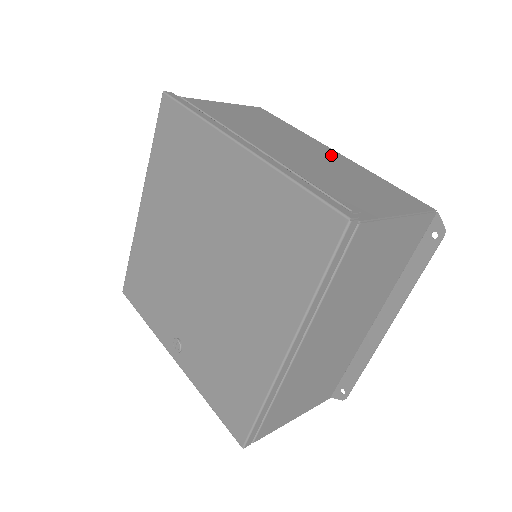
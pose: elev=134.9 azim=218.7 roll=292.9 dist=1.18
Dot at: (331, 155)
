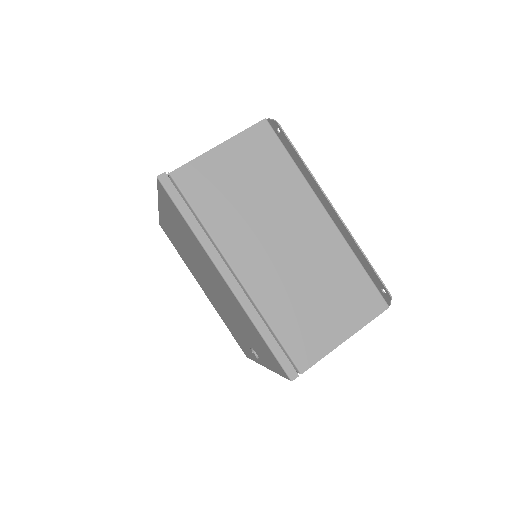
Dot at: occluded
